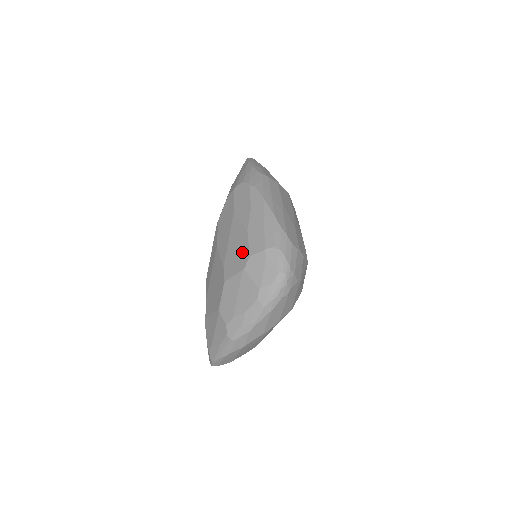
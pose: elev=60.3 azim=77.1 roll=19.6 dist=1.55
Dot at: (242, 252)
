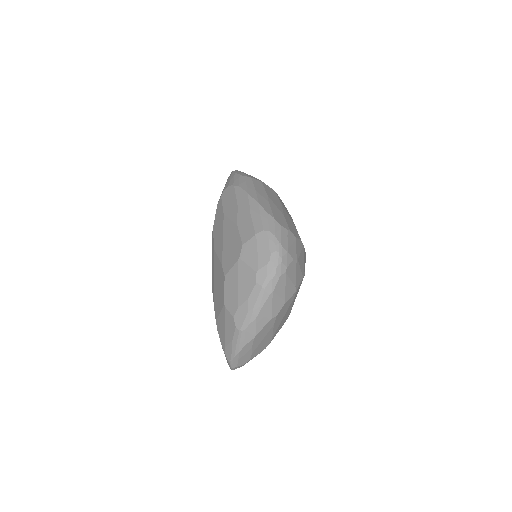
Dot at: (235, 244)
